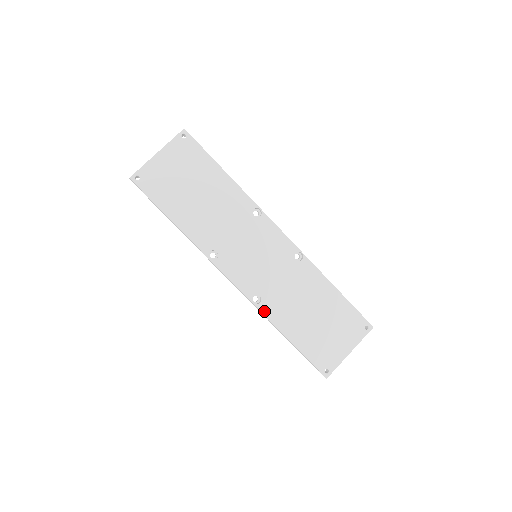
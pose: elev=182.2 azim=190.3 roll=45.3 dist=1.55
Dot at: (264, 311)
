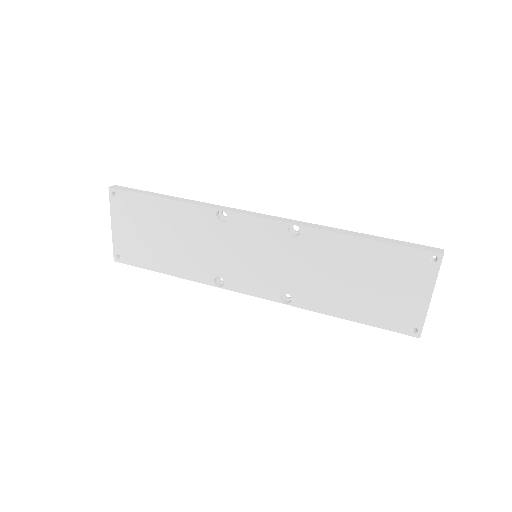
Dot at: (301, 305)
